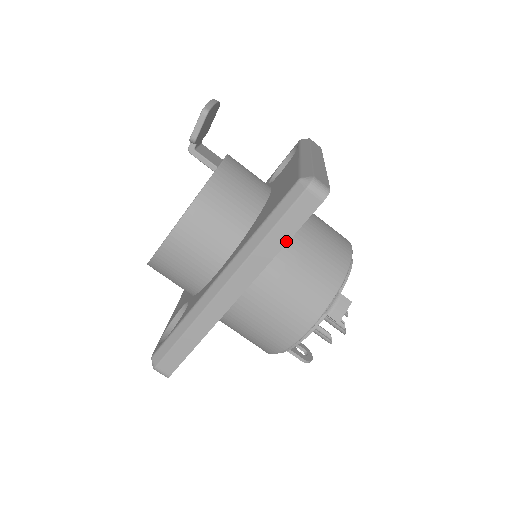
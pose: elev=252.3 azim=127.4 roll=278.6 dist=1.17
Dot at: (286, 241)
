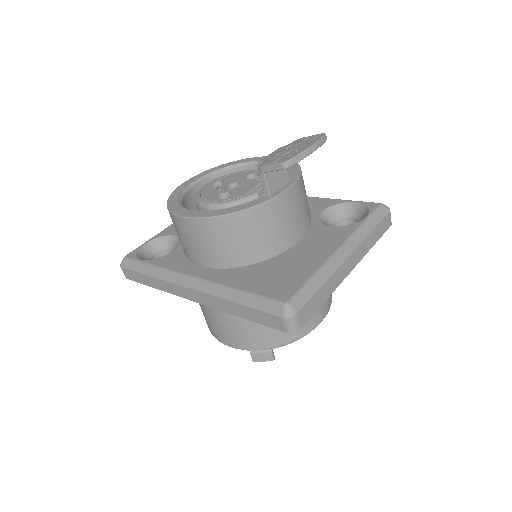
Dot at: (245, 318)
